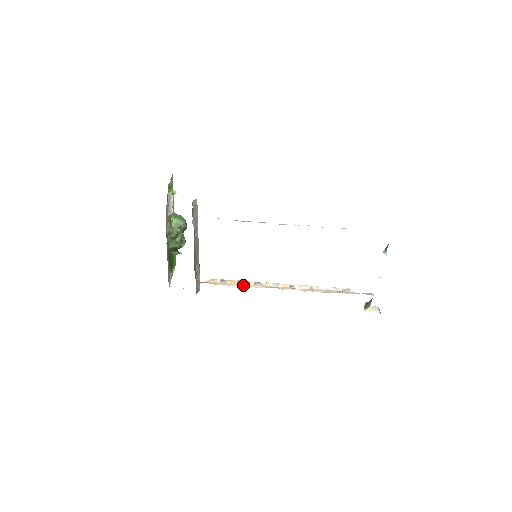
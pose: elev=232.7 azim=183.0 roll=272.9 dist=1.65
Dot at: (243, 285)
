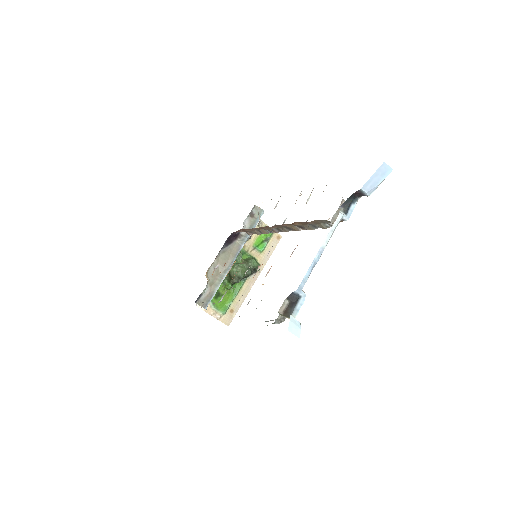
Dot at: occluded
